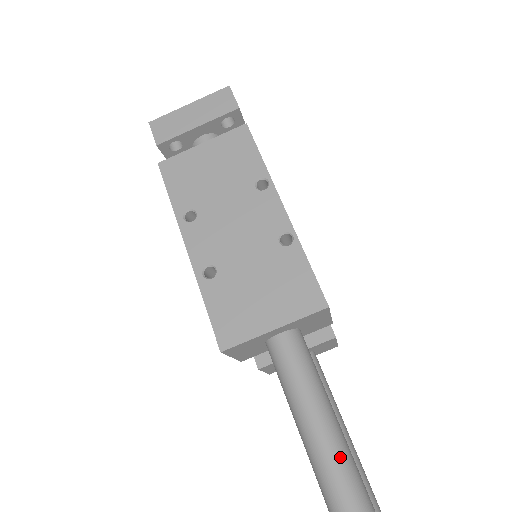
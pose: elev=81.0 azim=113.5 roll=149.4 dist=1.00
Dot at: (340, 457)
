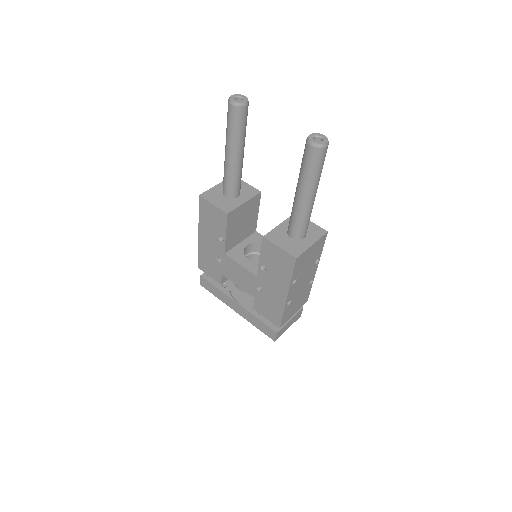
Dot at: occluded
